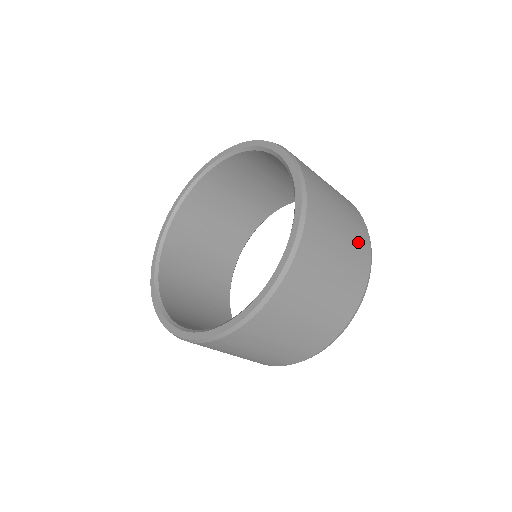
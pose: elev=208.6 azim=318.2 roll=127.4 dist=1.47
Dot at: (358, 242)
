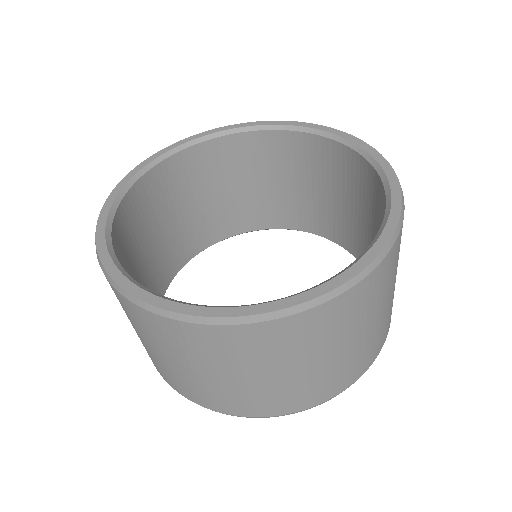
Dot at: occluded
